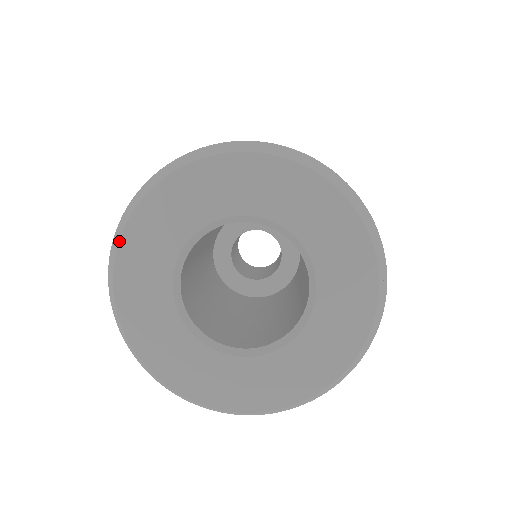
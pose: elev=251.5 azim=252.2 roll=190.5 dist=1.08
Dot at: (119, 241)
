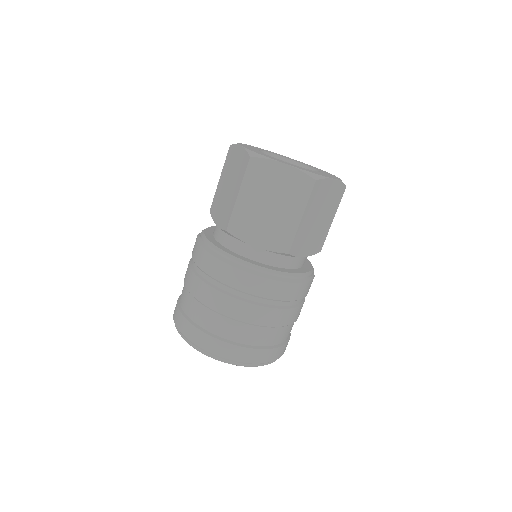
Dot at: occluded
